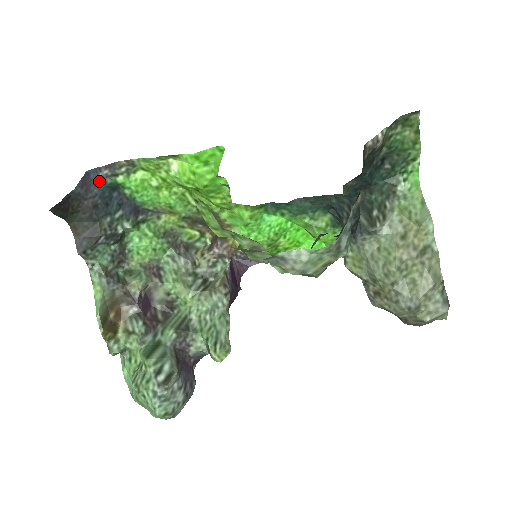
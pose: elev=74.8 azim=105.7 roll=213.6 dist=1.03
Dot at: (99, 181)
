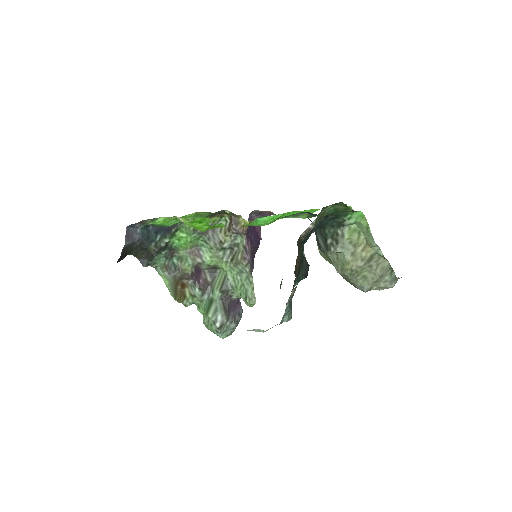
Dot at: (137, 228)
